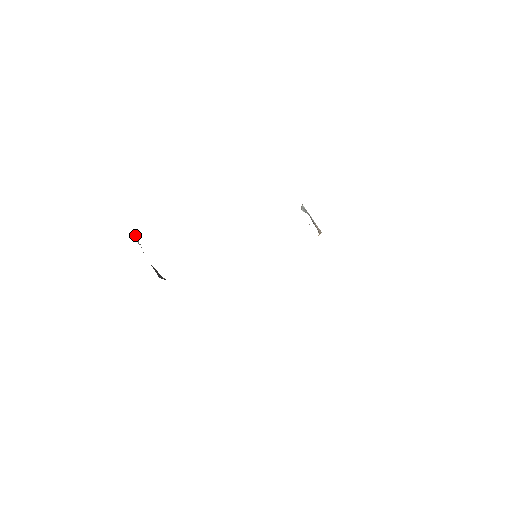
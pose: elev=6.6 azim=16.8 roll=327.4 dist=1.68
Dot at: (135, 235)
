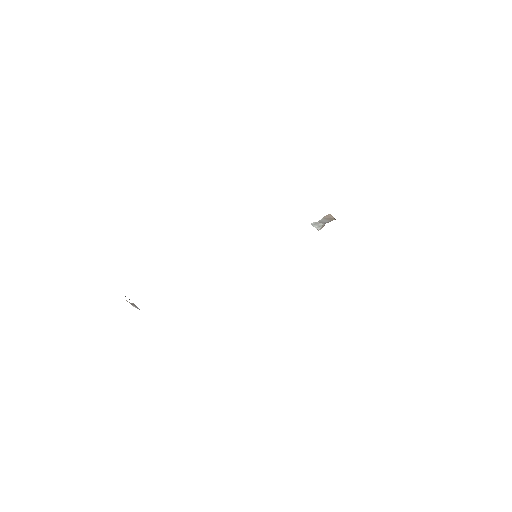
Dot at: (132, 305)
